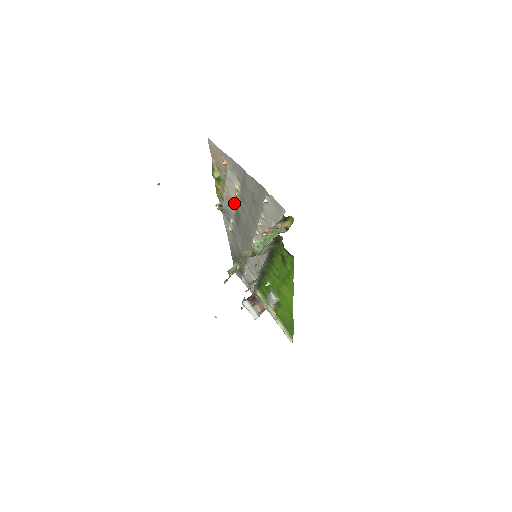
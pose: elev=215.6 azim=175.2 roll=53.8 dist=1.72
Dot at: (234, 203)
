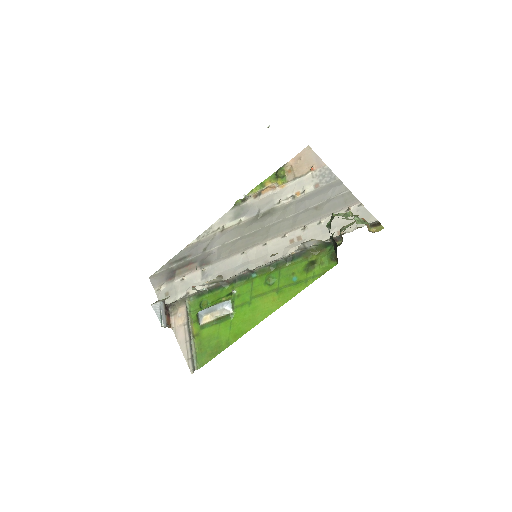
Dot at: (276, 203)
